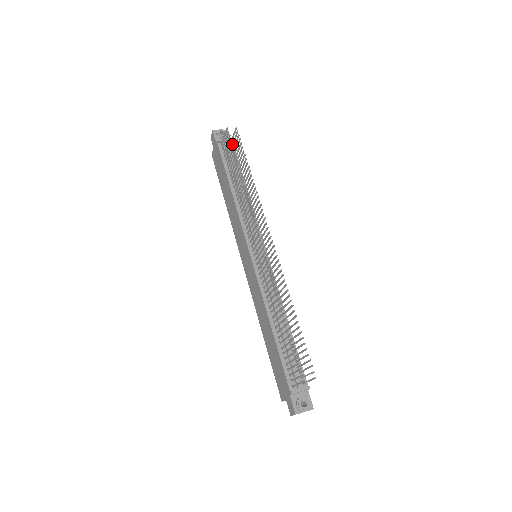
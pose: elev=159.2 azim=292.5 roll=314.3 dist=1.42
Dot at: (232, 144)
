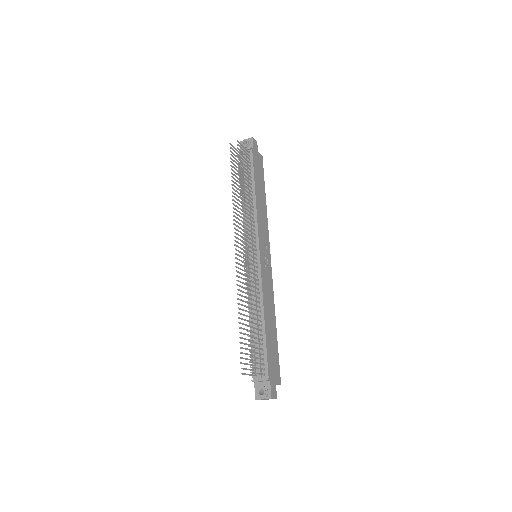
Dot at: (231, 158)
